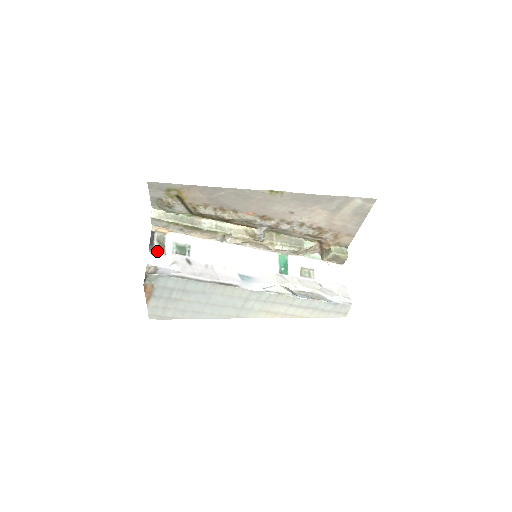
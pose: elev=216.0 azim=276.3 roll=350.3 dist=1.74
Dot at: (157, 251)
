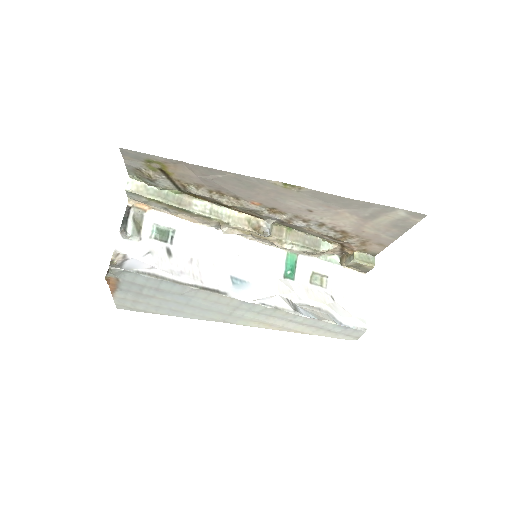
Dot at: (130, 234)
